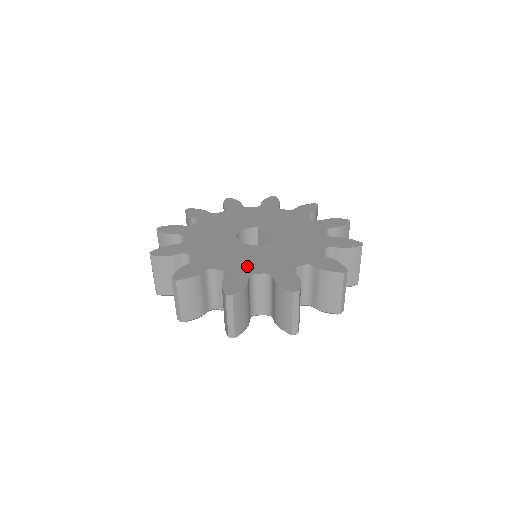
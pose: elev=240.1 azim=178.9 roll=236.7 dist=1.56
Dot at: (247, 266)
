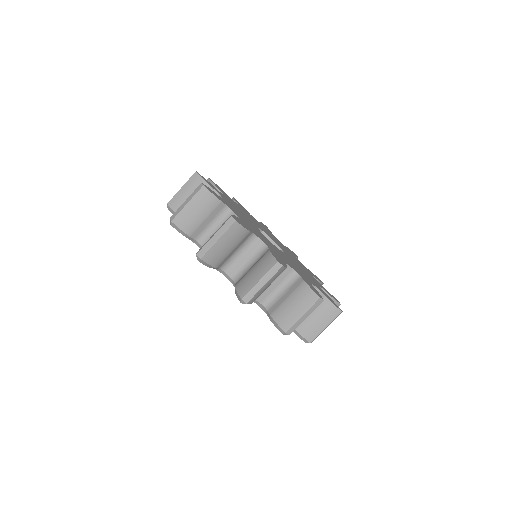
Dot at: (300, 272)
